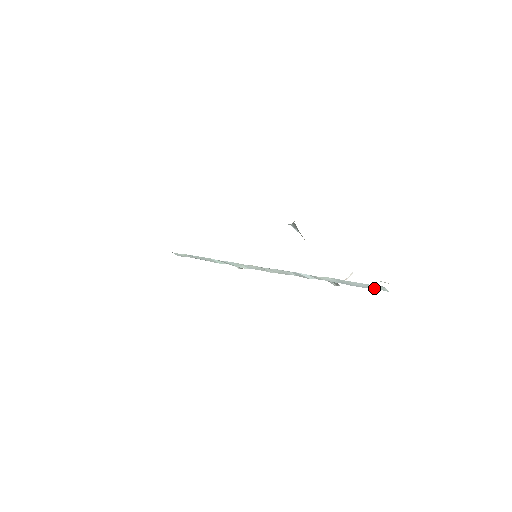
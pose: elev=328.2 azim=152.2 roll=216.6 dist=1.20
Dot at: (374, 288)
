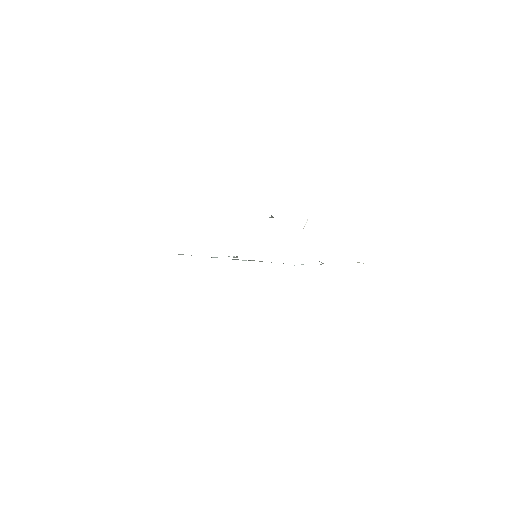
Dot at: occluded
